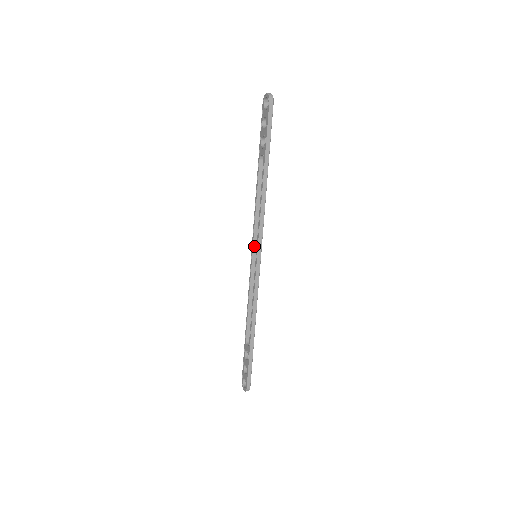
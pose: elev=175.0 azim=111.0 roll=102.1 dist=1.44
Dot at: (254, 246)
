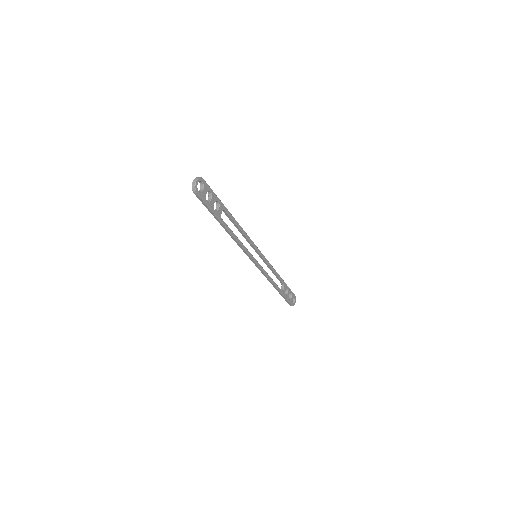
Dot at: (254, 249)
